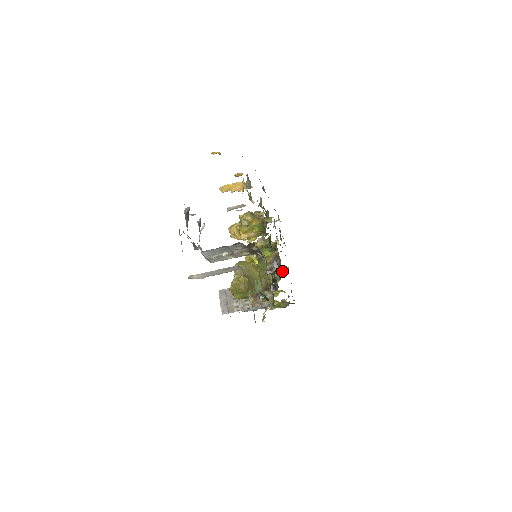
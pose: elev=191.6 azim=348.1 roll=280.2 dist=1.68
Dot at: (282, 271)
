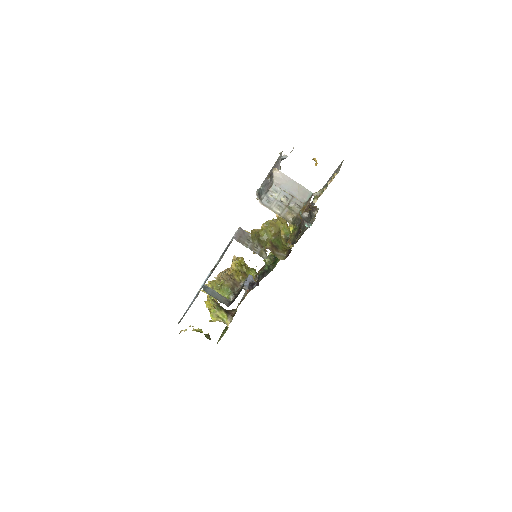
Dot at: occluded
